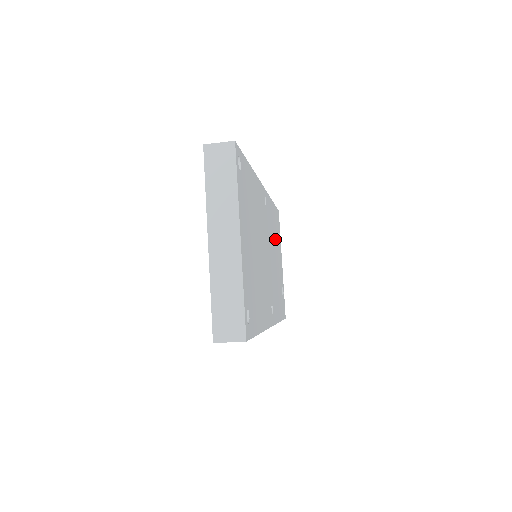
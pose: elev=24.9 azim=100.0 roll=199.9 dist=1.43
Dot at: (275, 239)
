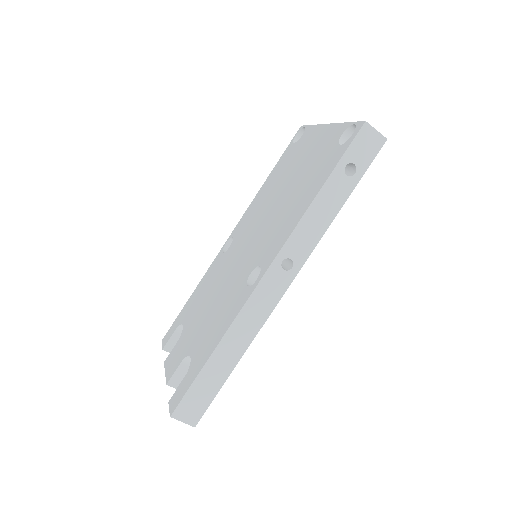
Dot at: occluded
